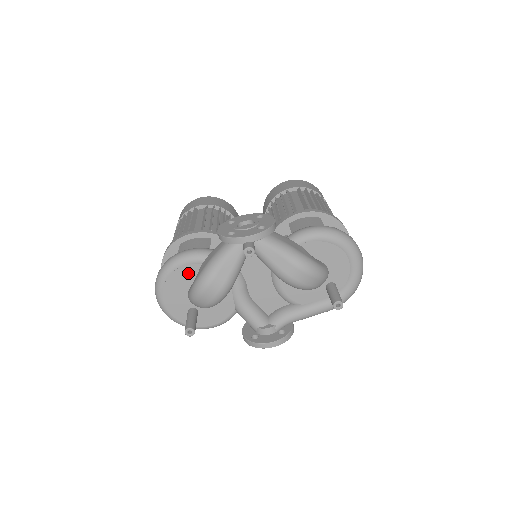
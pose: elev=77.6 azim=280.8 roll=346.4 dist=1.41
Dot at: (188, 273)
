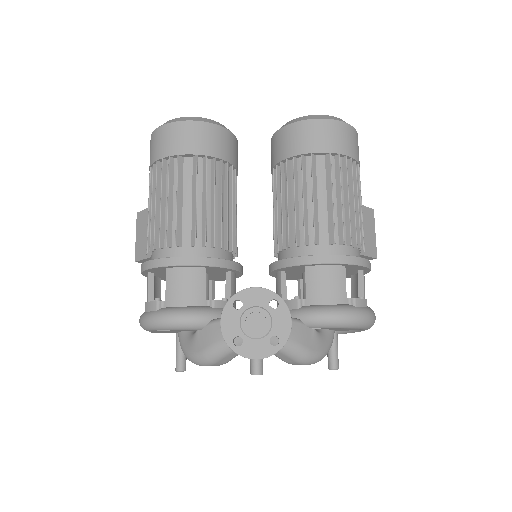
Dot at: (180, 330)
